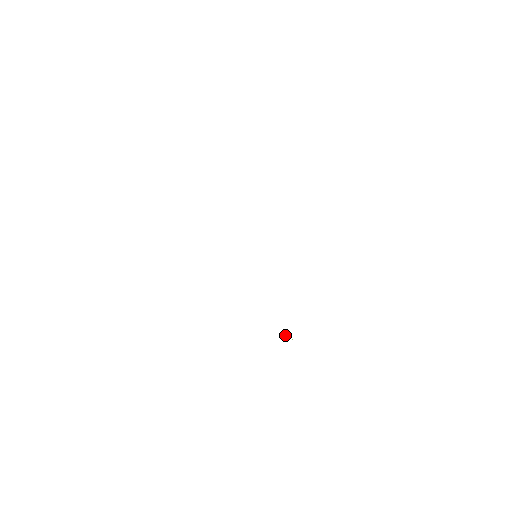
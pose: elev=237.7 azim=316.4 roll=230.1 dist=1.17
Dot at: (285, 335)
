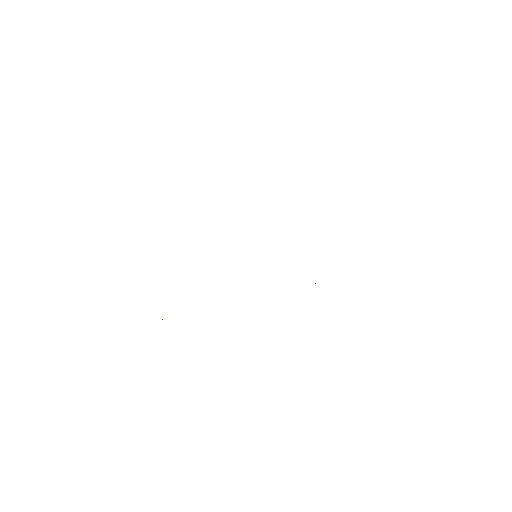
Dot at: occluded
